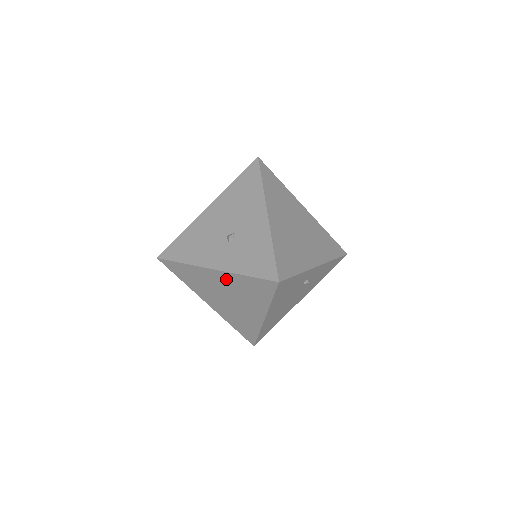
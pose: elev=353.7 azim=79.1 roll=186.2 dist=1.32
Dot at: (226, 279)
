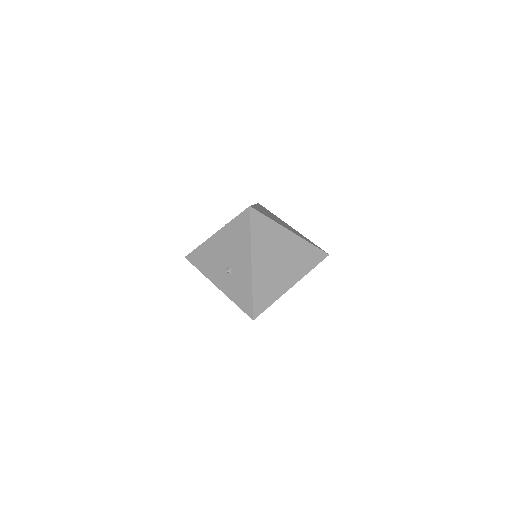
Dot at: occluded
